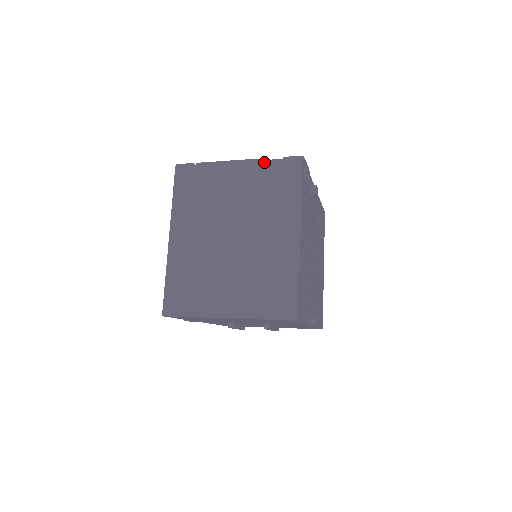
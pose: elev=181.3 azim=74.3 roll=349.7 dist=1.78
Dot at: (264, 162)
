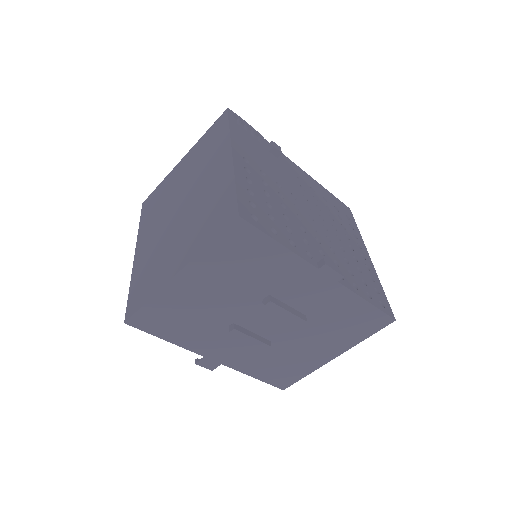
Dot at: (200, 139)
